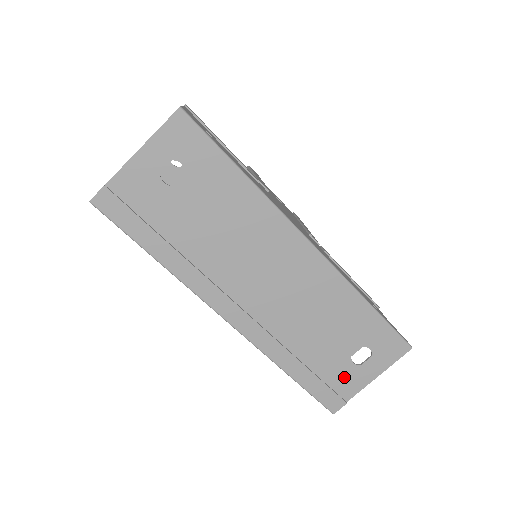
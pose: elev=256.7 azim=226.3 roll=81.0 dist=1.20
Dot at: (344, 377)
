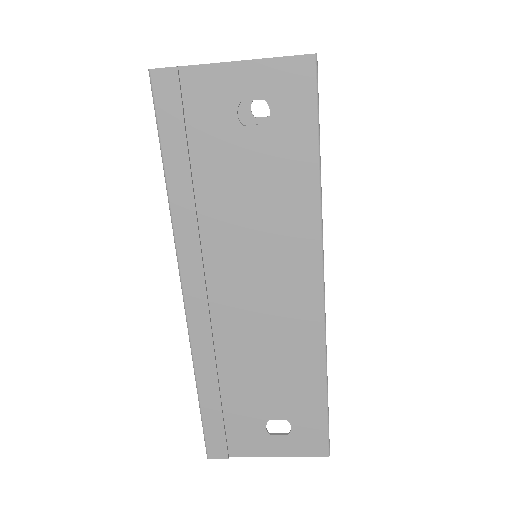
Dot at: (246, 433)
